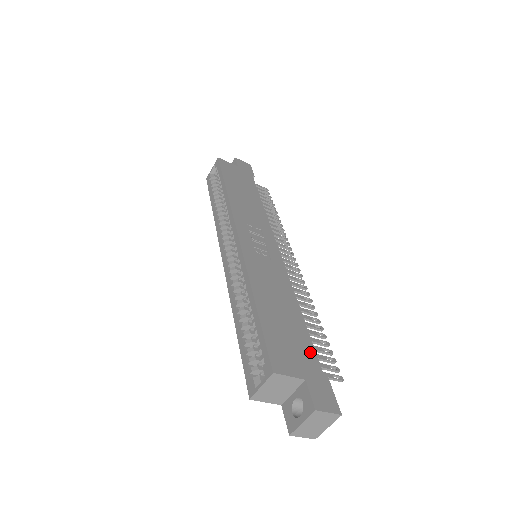
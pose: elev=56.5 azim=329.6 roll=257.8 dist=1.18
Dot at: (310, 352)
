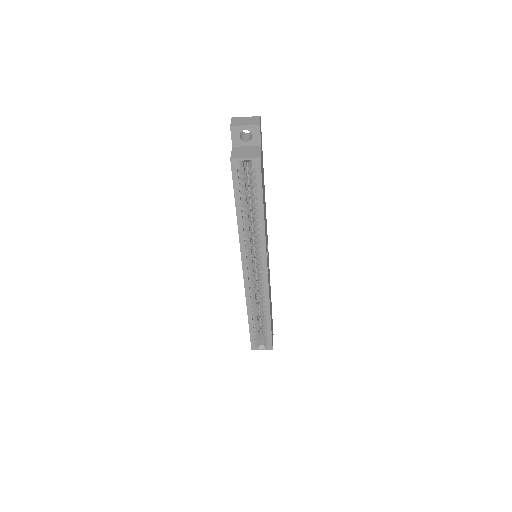
Dot at: occluded
